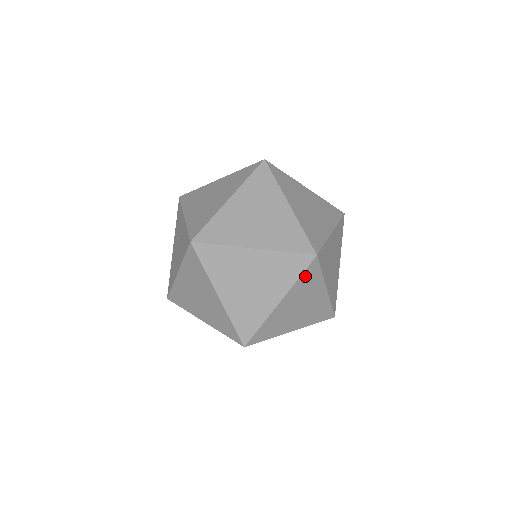
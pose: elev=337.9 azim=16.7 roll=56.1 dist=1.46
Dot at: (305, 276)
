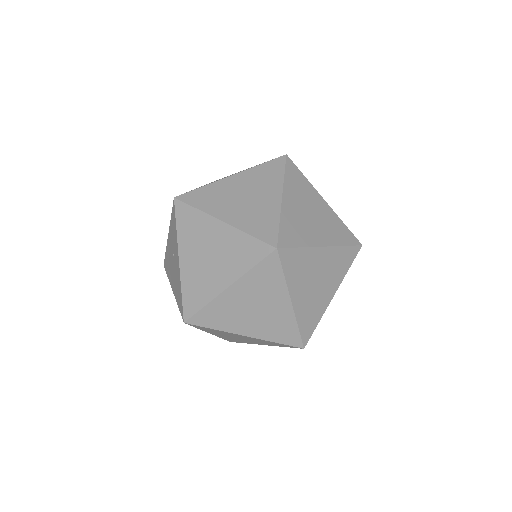
Dot at: occluded
